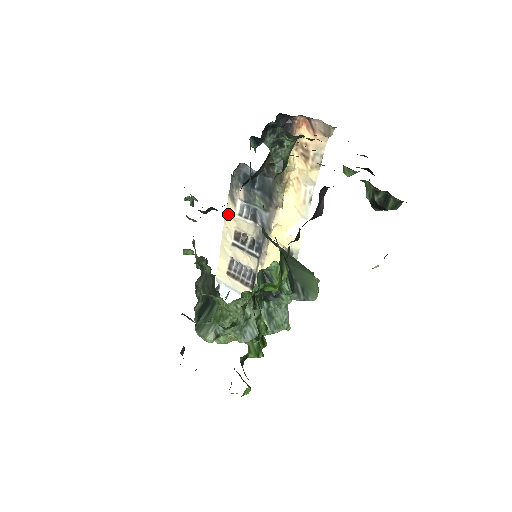
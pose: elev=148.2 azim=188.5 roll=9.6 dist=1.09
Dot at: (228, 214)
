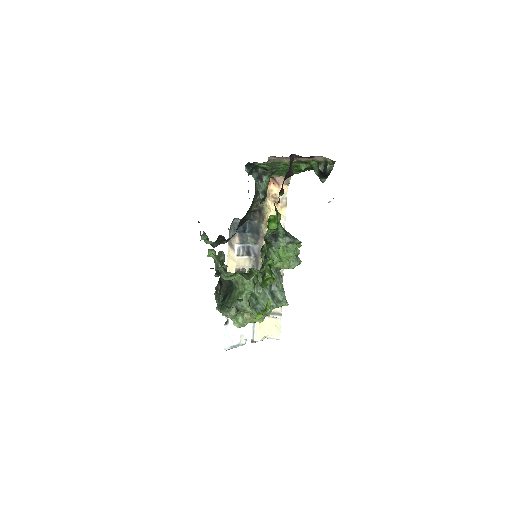
Dot at: (229, 258)
